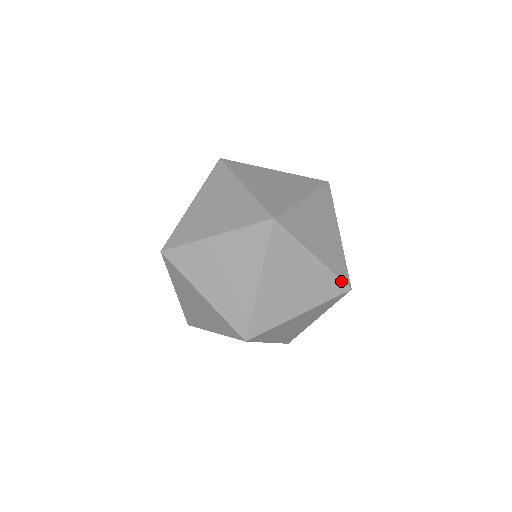
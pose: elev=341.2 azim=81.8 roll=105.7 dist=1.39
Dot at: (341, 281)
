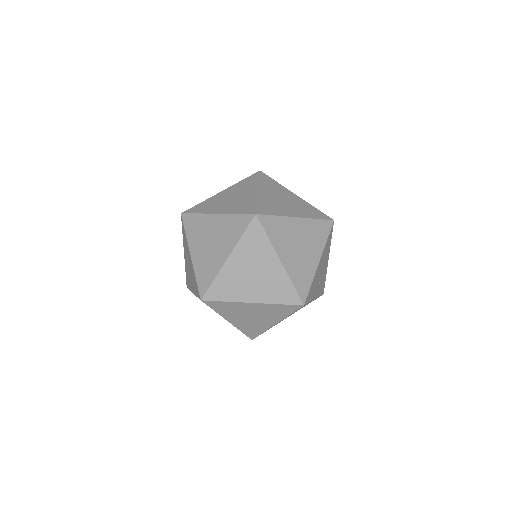
Dot at: occluded
